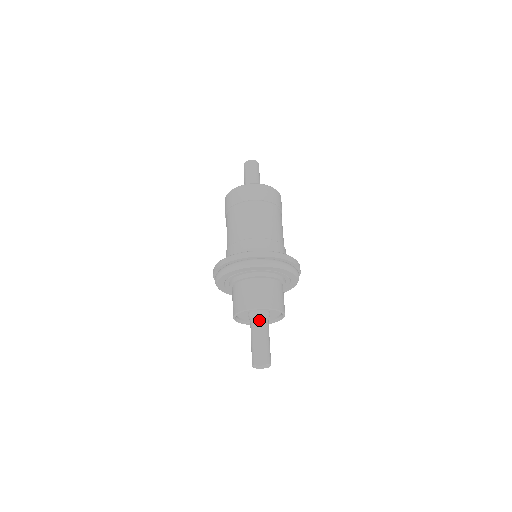
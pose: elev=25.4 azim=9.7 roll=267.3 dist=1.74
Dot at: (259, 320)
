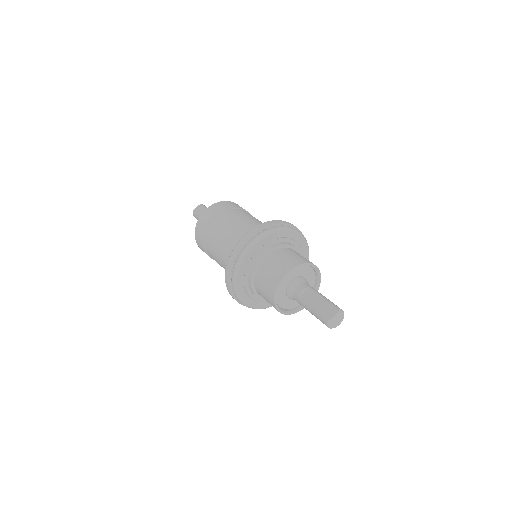
Dot at: (300, 286)
